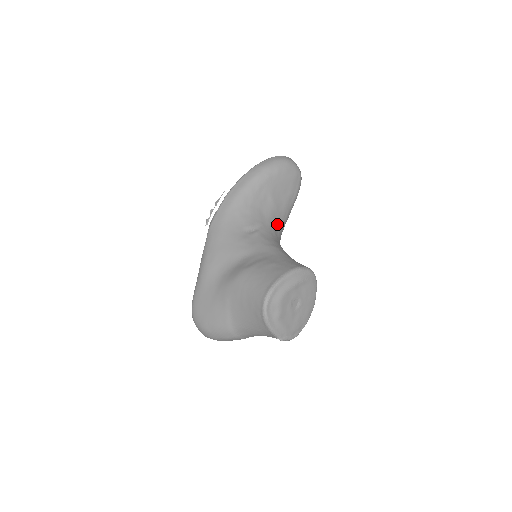
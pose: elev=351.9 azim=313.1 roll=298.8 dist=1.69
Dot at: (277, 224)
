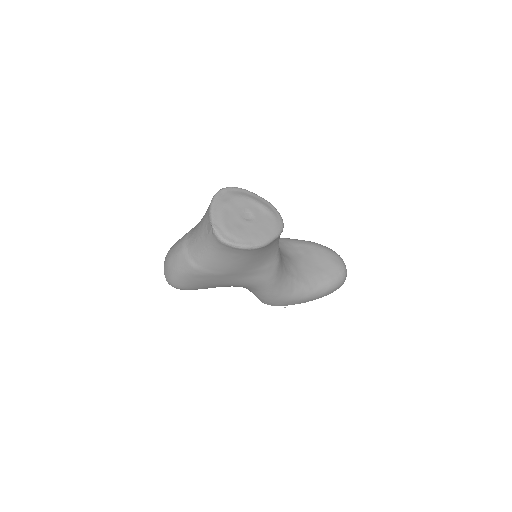
Dot at: (295, 272)
